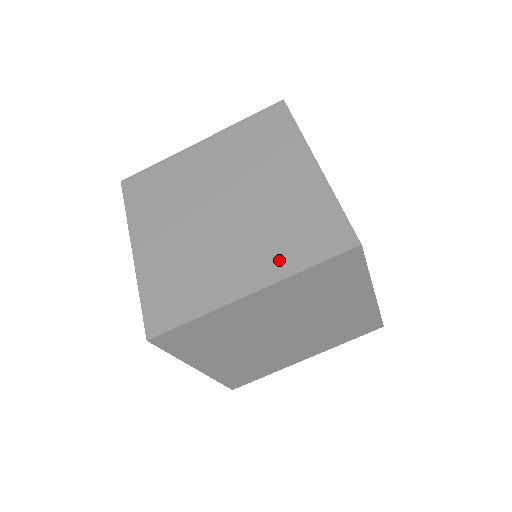
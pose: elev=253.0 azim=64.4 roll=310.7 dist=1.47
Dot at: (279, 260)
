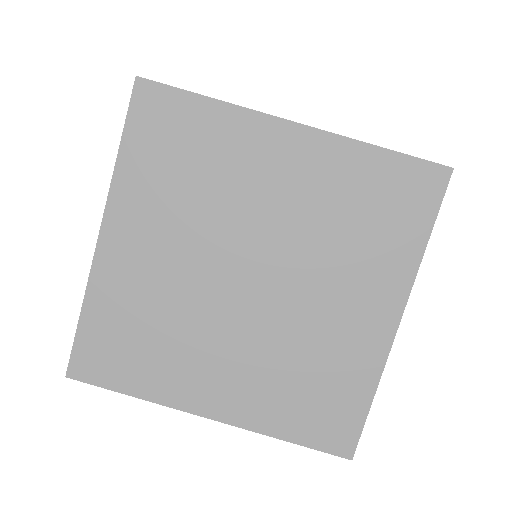
Dot at: occluded
